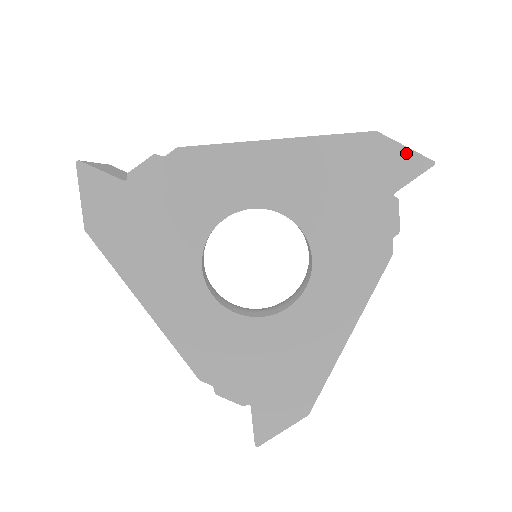
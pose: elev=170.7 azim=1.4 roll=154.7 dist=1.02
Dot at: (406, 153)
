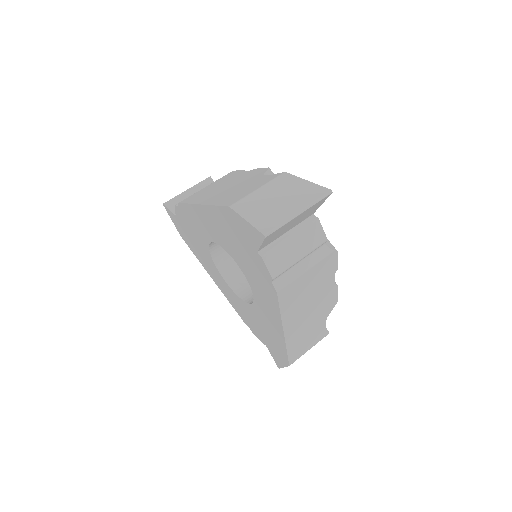
Dot at: (248, 225)
